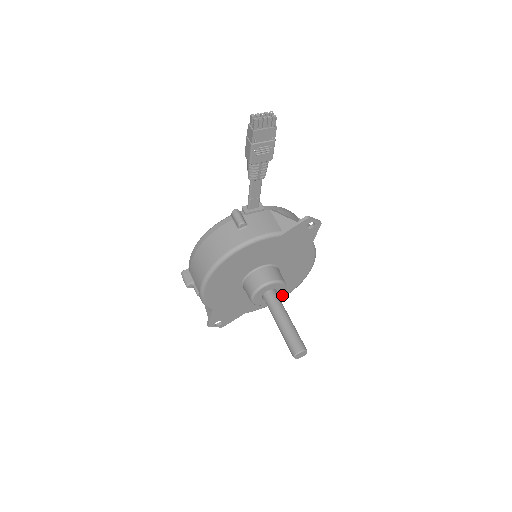
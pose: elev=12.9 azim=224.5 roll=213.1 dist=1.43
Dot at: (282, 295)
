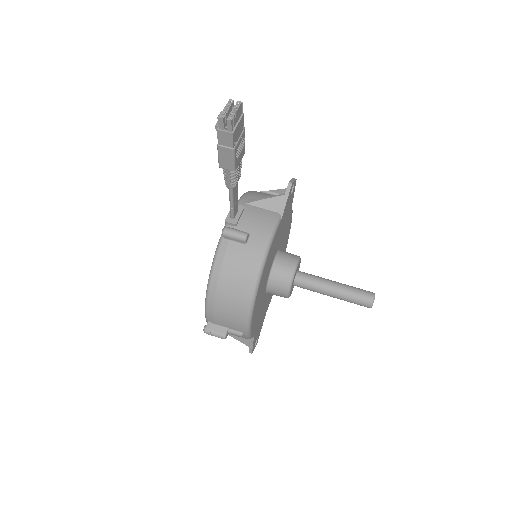
Dot at: occluded
